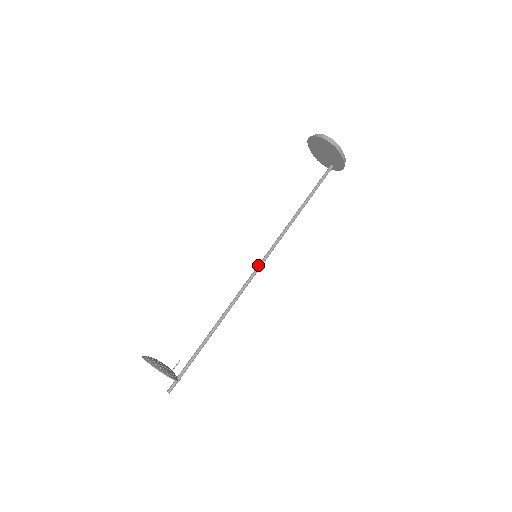
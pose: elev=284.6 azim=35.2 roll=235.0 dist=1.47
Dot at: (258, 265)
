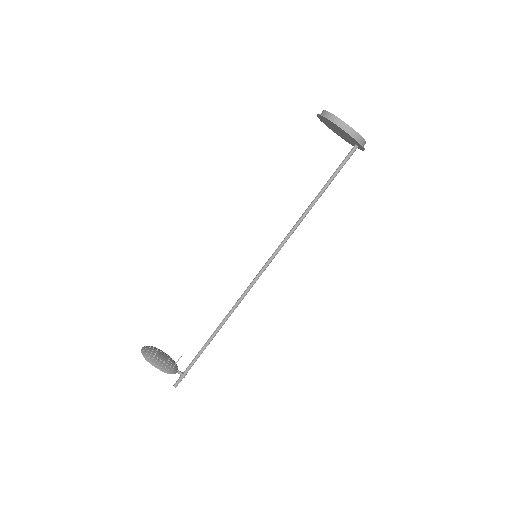
Dot at: (263, 266)
